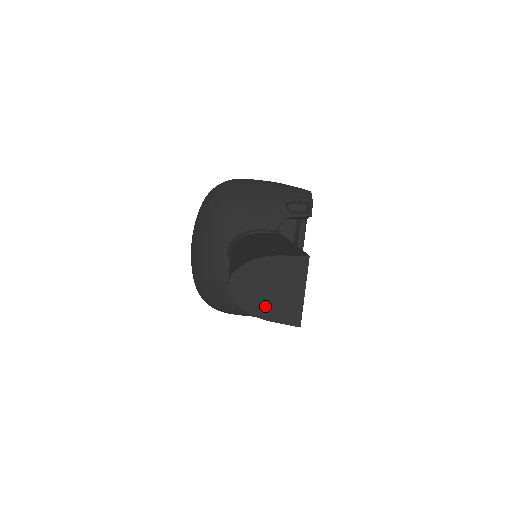
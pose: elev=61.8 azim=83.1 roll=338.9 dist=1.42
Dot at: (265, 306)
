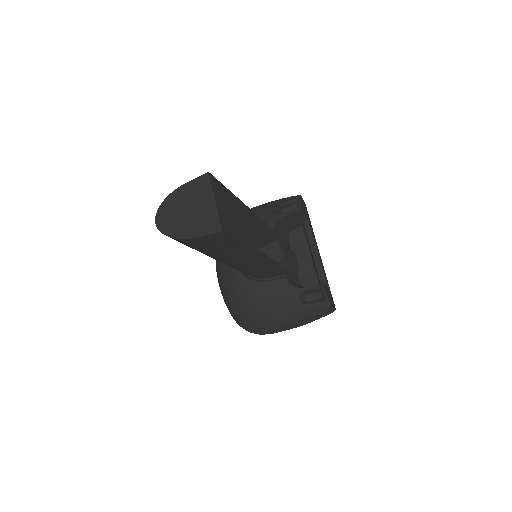
Dot at: (188, 227)
